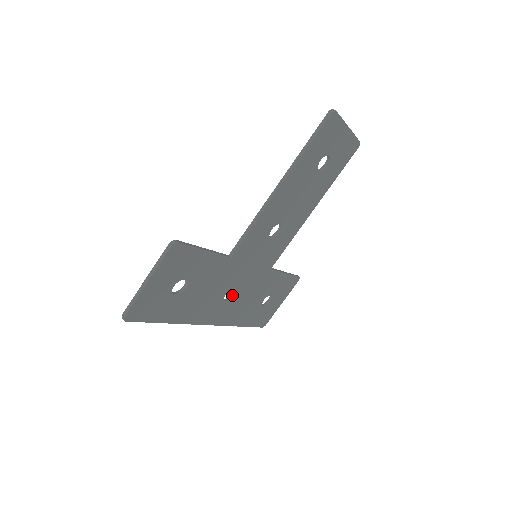
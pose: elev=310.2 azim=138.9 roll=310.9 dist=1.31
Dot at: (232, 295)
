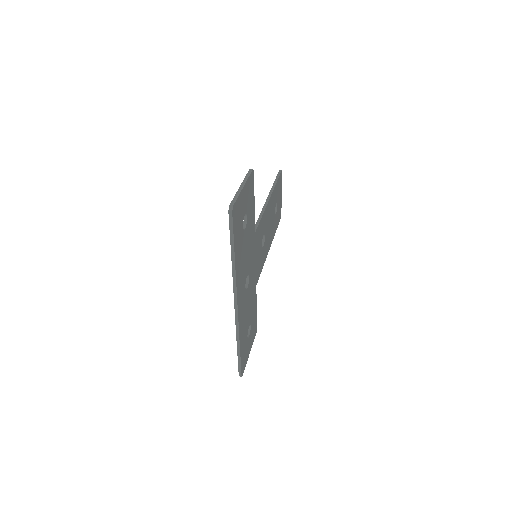
Dot at: occluded
